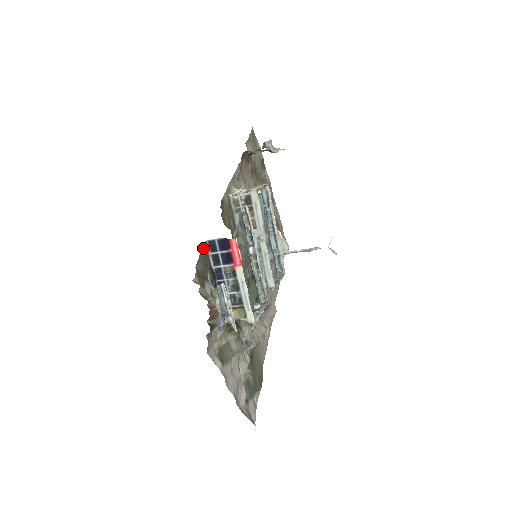
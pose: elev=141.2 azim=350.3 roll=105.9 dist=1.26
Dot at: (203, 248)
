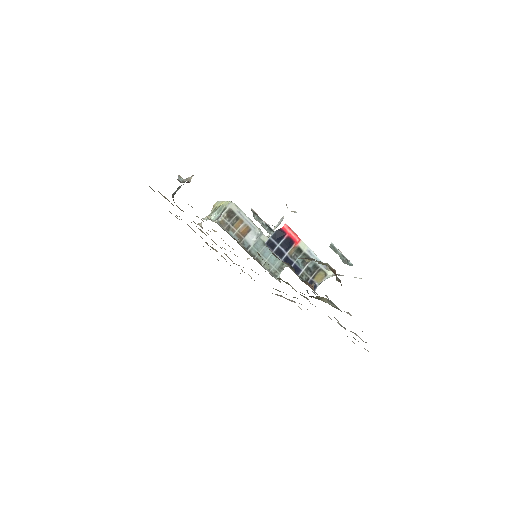
Dot at: occluded
